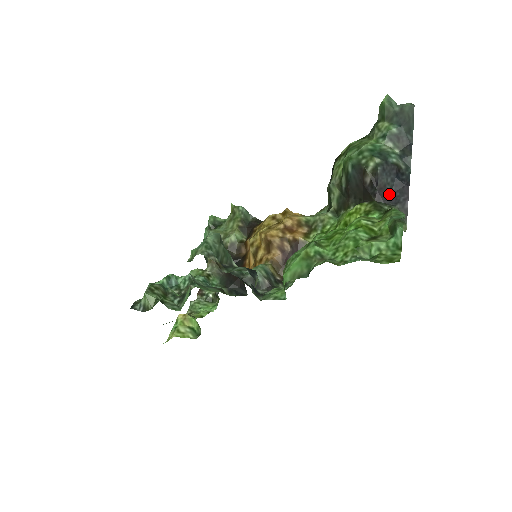
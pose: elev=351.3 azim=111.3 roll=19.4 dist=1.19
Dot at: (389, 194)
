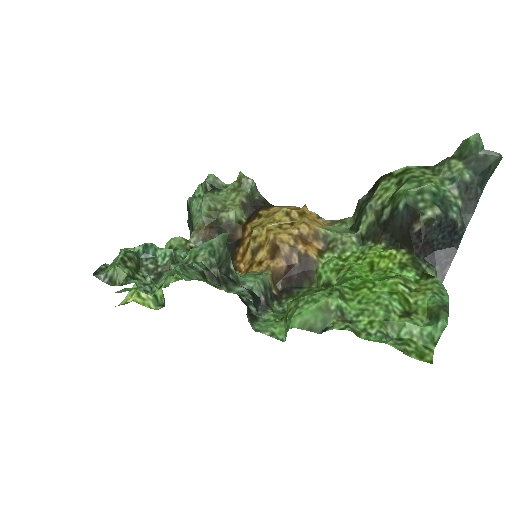
Dot at: (432, 250)
